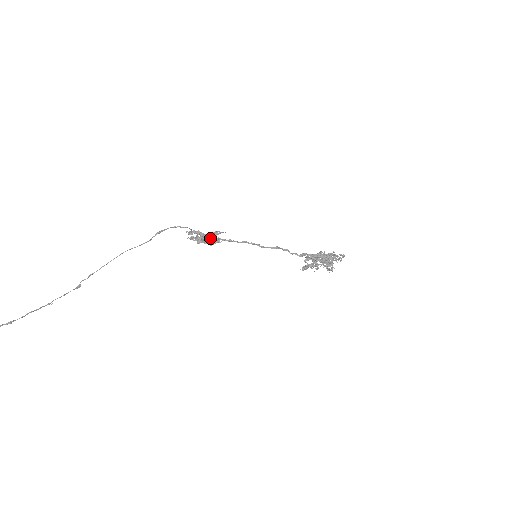
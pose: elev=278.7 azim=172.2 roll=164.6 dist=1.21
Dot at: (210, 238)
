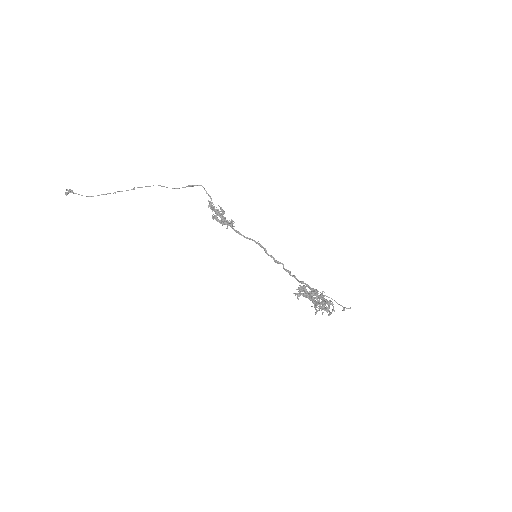
Dot at: (223, 219)
